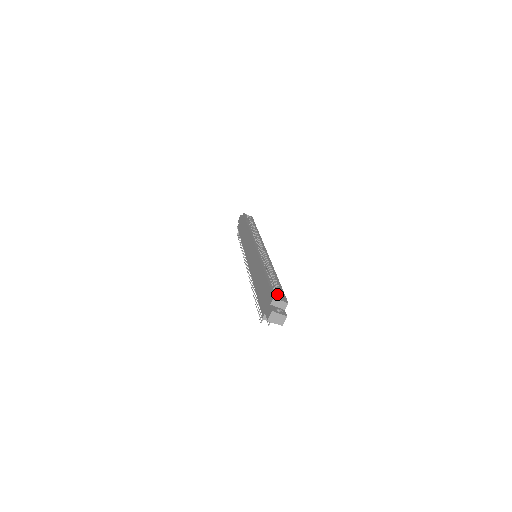
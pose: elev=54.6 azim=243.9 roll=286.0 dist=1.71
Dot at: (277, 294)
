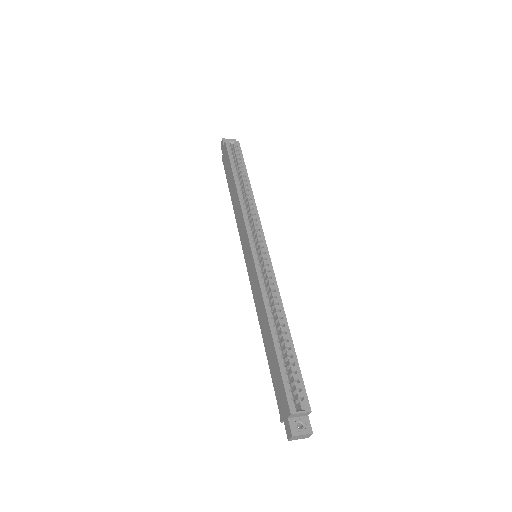
Dot at: (294, 386)
